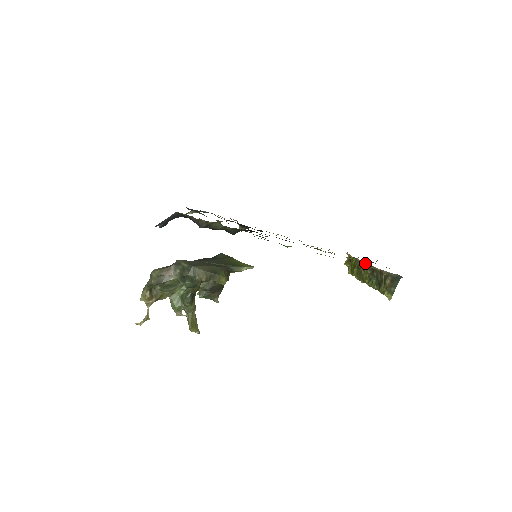
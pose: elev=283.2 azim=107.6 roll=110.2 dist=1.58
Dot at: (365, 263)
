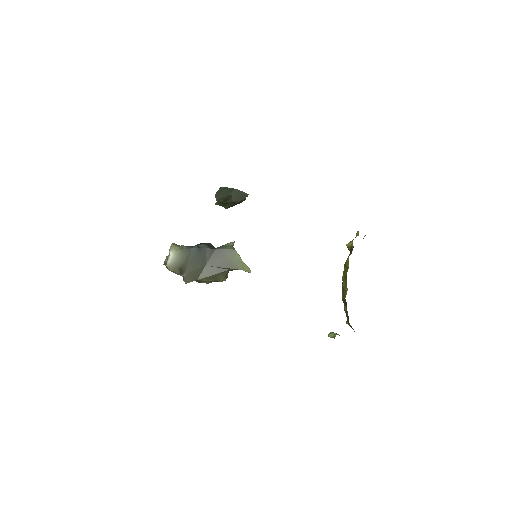
Dot at: (346, 292)
